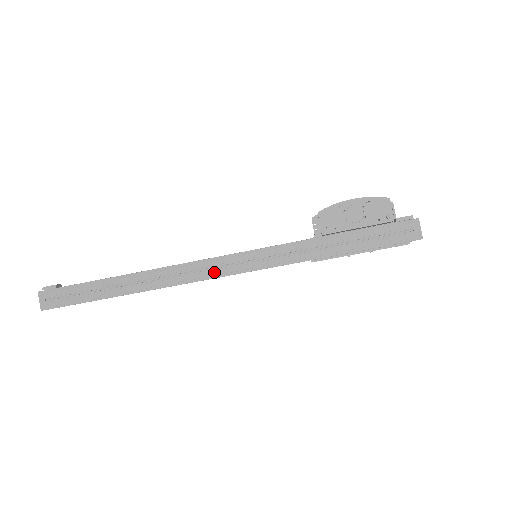
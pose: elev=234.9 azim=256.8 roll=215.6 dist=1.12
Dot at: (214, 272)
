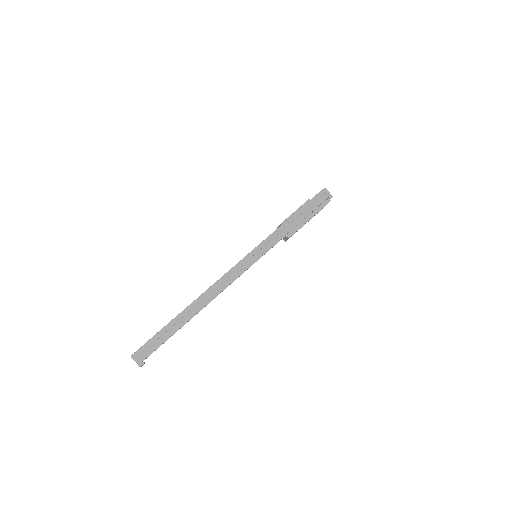
Dot at: (232, 268)
